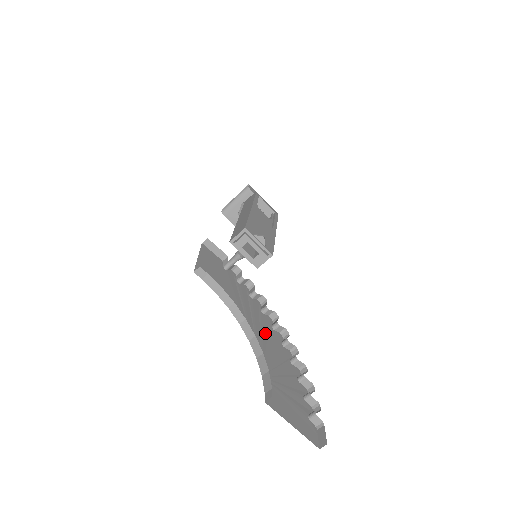
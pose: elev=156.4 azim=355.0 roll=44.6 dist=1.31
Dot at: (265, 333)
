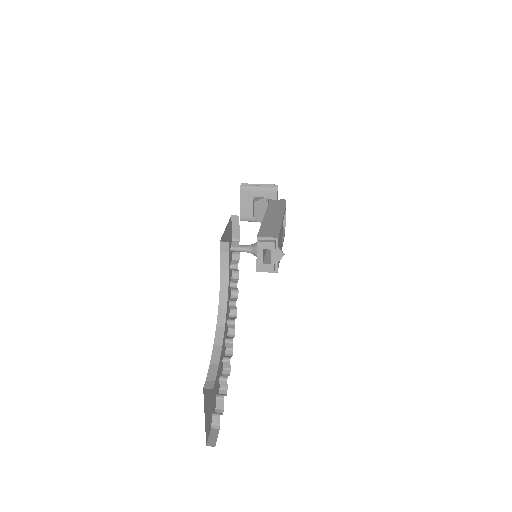
Dot at: occluded
